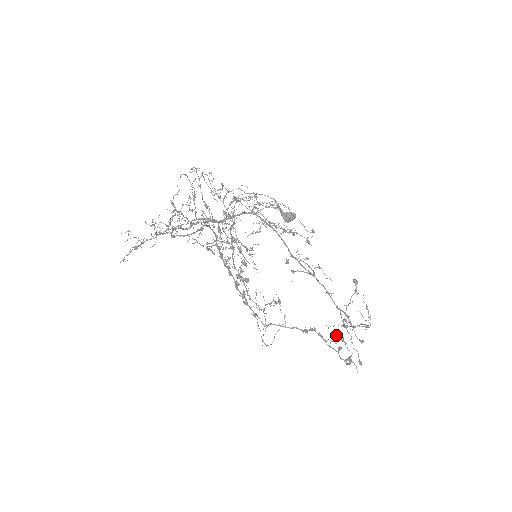
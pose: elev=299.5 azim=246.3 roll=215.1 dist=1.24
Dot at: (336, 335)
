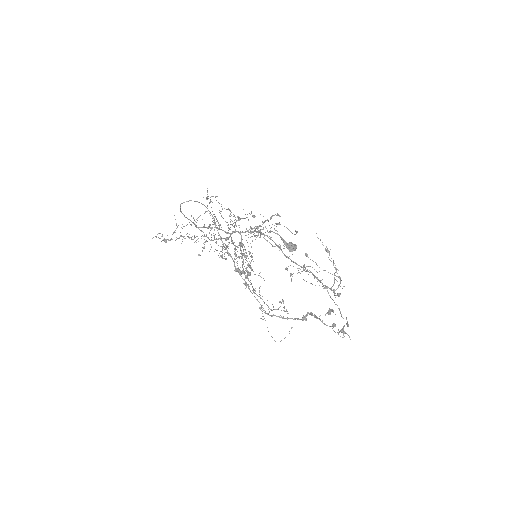
Dot at: occluded
